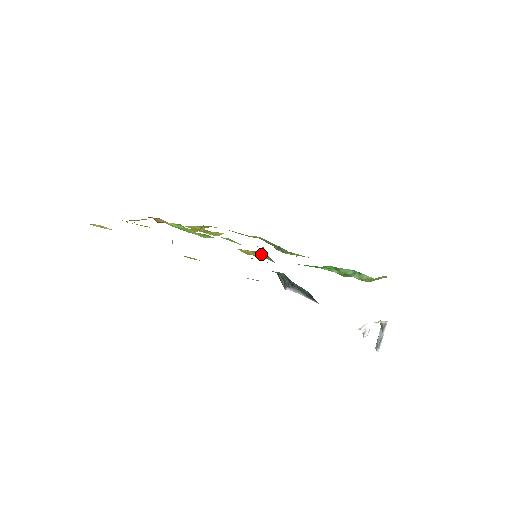
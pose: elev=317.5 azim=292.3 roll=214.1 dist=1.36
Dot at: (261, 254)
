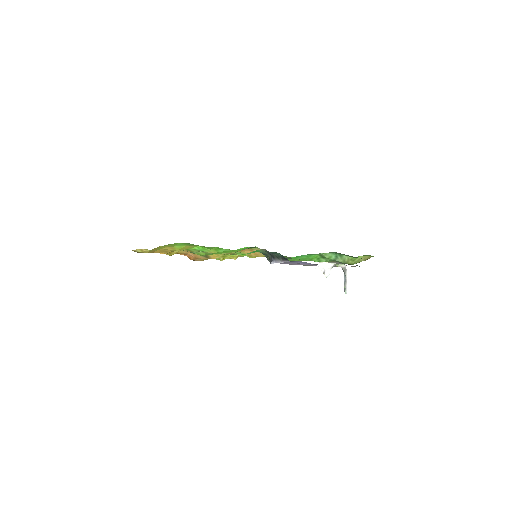
Dot at: (258, 252)
